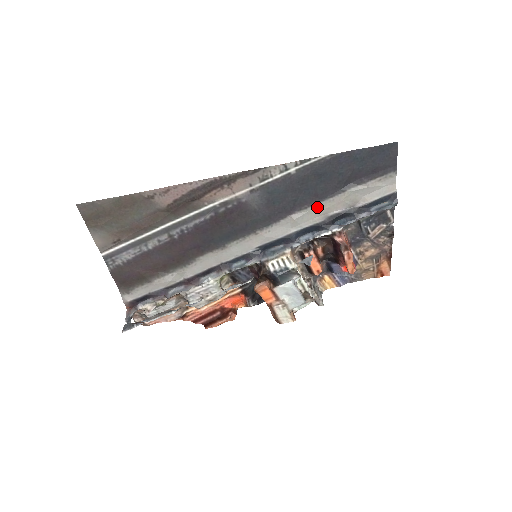
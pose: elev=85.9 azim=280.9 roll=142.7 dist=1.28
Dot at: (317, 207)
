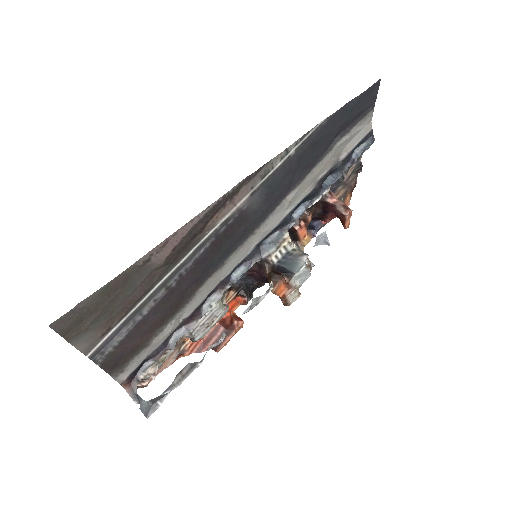
Dot at: (308, 177)
